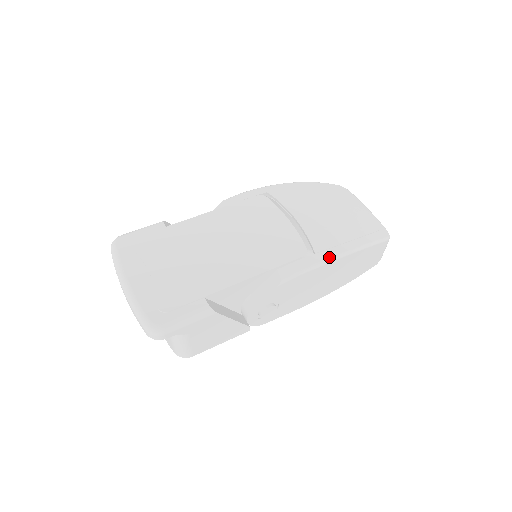
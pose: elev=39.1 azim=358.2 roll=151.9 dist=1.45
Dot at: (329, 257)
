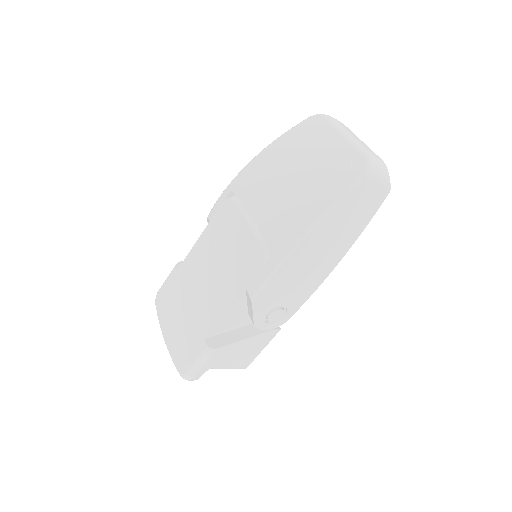
Dot at: (285, 252)
